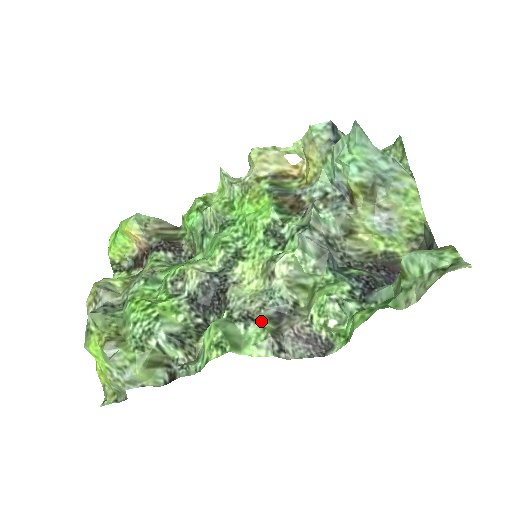
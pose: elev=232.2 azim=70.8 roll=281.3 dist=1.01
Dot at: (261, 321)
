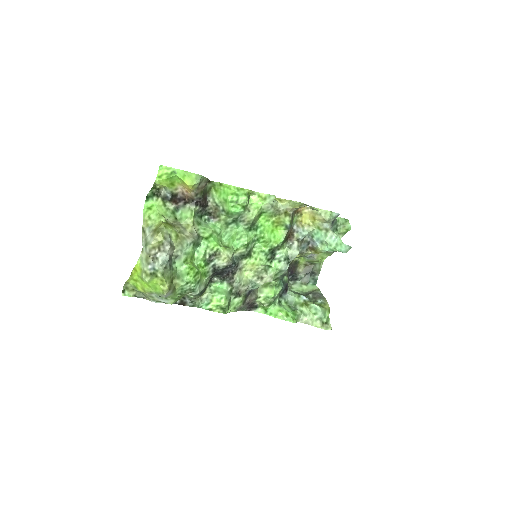
Dot at: (242, 297)
